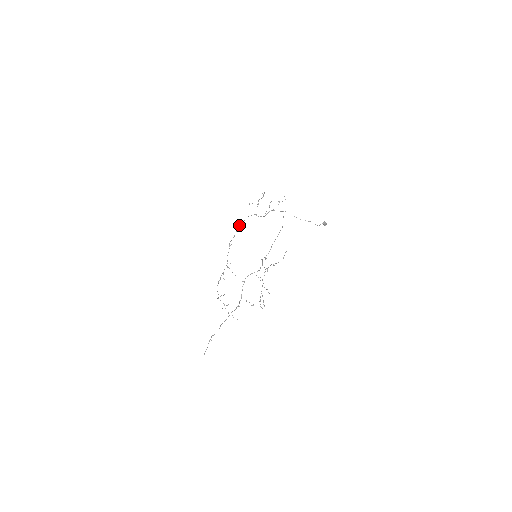
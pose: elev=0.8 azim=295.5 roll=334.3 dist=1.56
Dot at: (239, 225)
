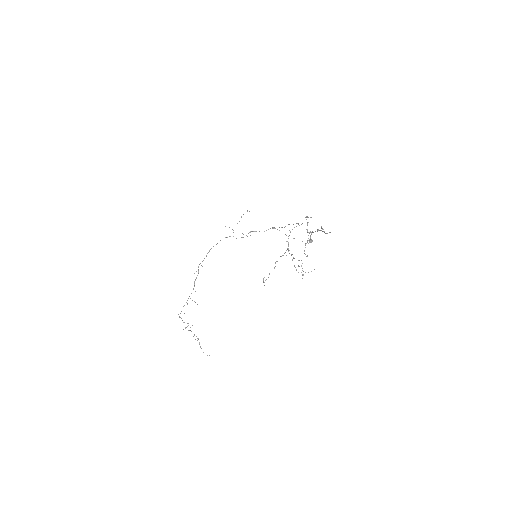
Dot at: (211, 248)
